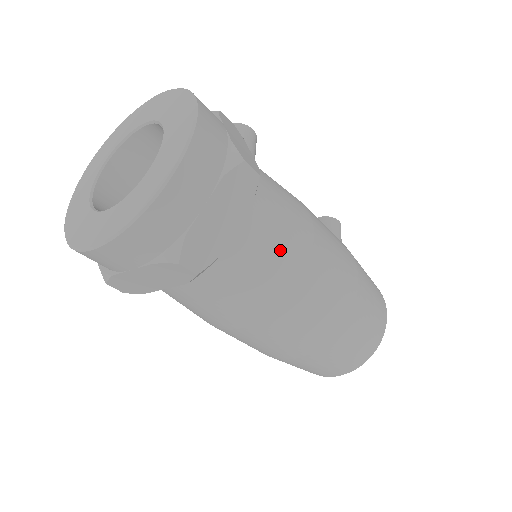
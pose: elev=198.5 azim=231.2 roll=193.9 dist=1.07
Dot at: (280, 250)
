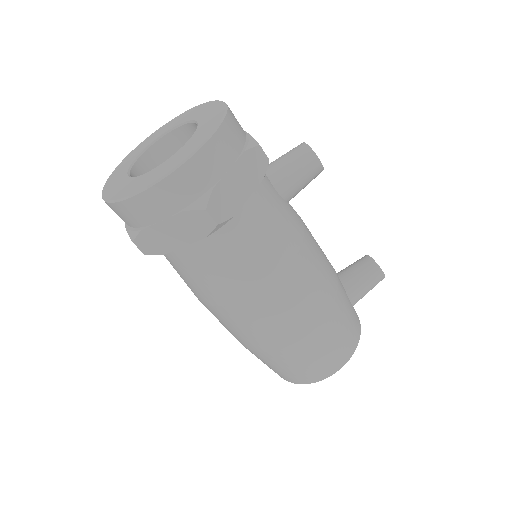
Dot at: (226, 276)
